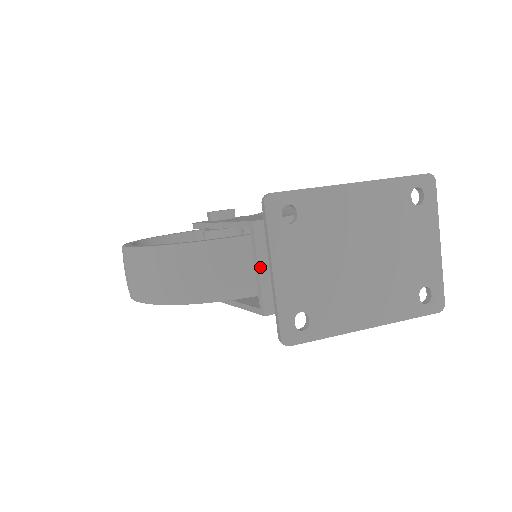
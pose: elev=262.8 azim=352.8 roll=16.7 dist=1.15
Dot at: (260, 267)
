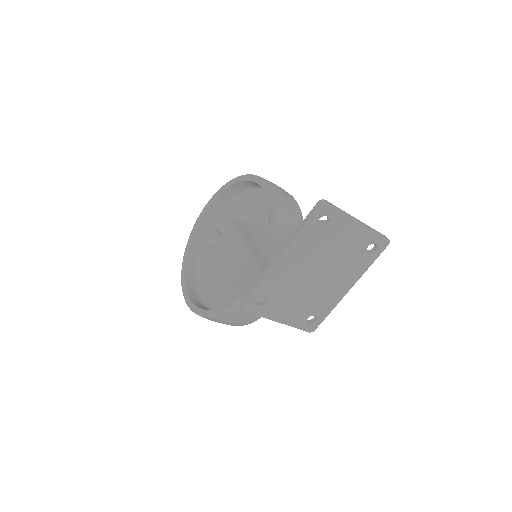
Dot at: occluded
